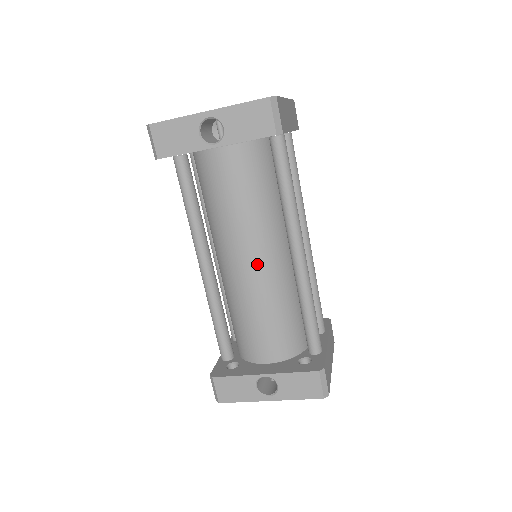
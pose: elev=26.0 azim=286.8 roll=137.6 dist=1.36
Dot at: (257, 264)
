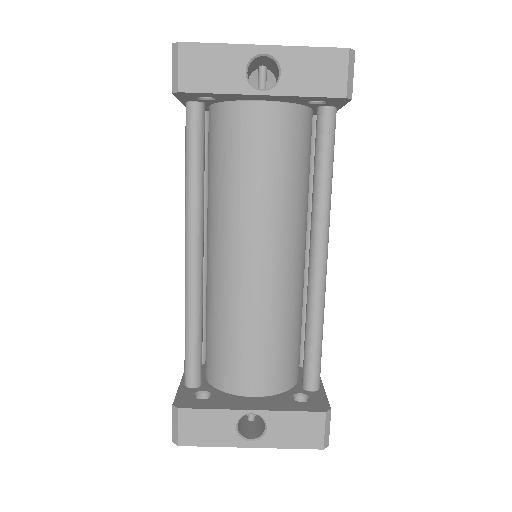
Dot at: (270, 262)
